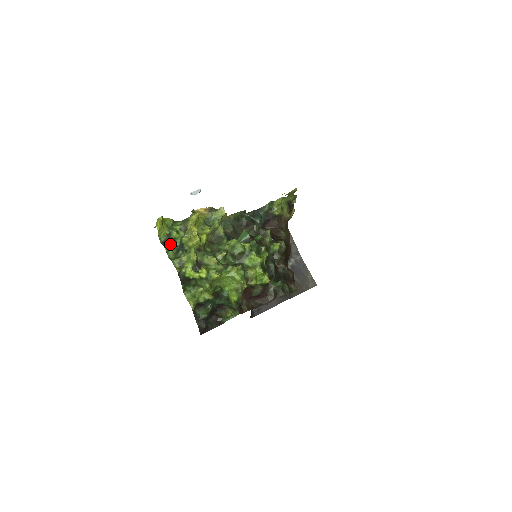
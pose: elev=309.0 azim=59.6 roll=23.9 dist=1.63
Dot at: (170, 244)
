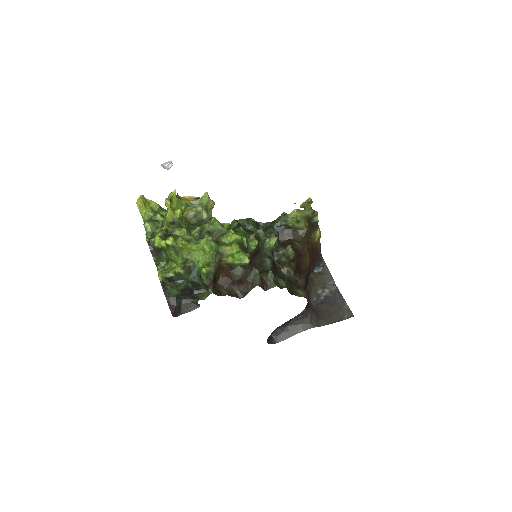
Dot at: (150, 222)
